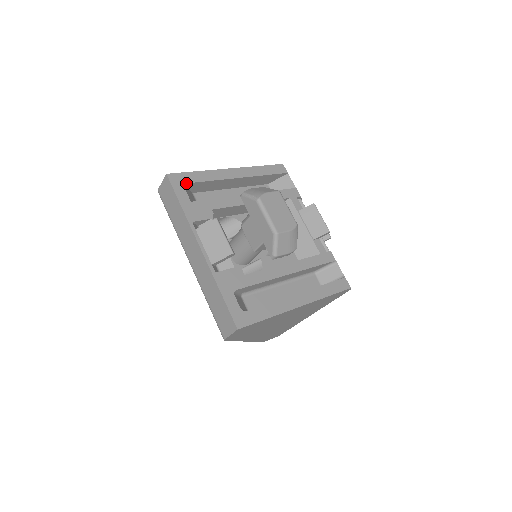
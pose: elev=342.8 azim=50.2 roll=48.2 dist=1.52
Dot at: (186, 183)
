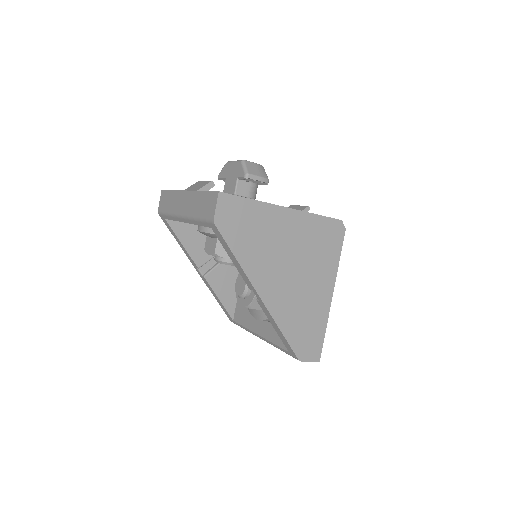
Dot at: occluded
